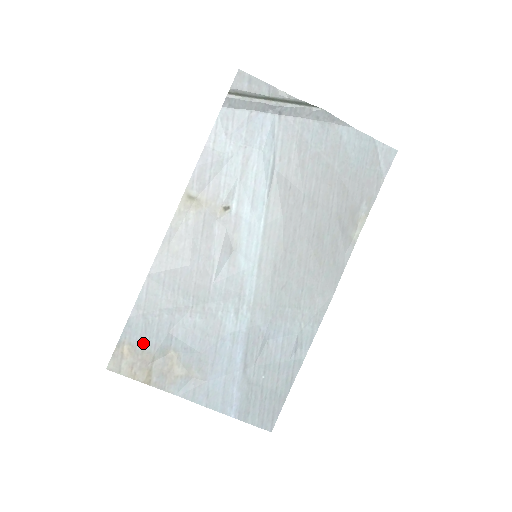
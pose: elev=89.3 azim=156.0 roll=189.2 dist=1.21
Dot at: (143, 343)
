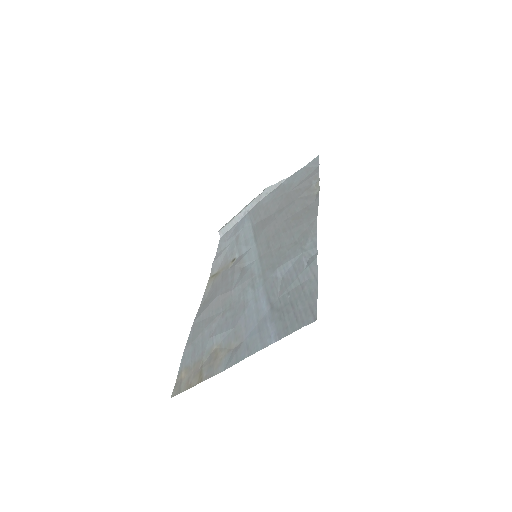
Dot at: (194, 359)
